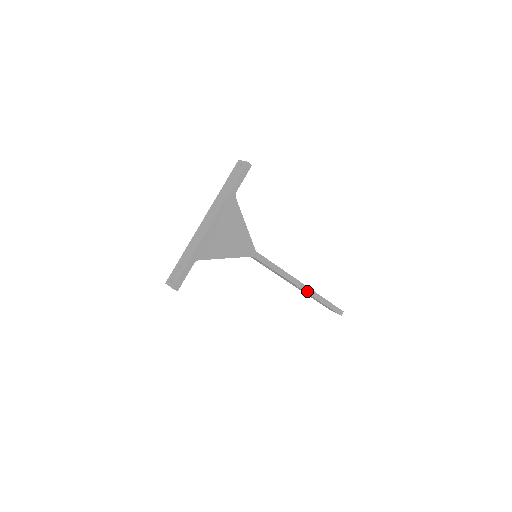
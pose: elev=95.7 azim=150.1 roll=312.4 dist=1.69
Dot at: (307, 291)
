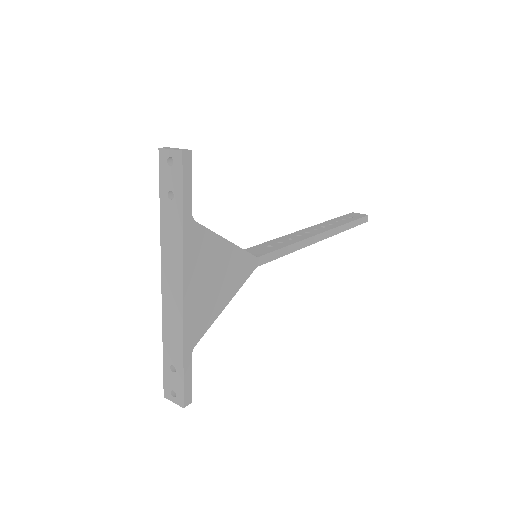
Dot at: (329, 235)
